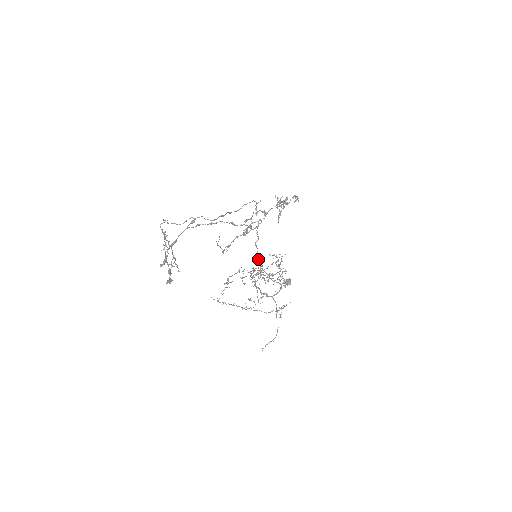
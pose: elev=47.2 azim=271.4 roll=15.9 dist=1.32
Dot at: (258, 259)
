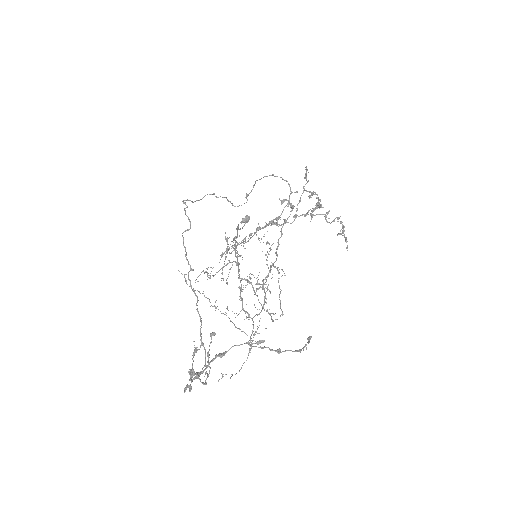
Dot at: occluded
